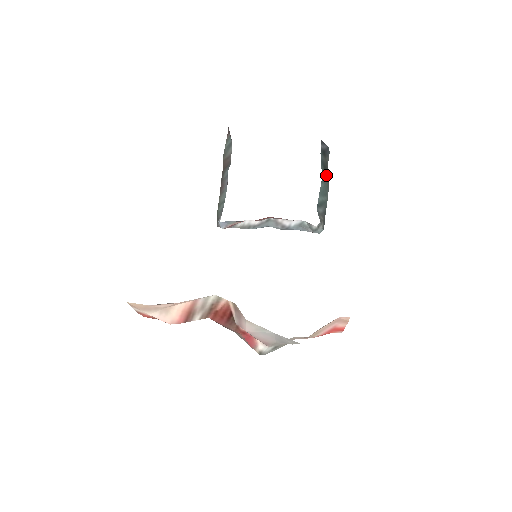
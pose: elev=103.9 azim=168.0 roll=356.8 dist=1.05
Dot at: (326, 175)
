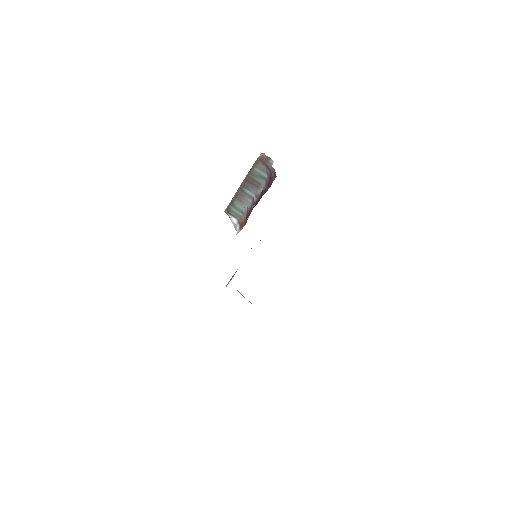
Dot at: occluded
